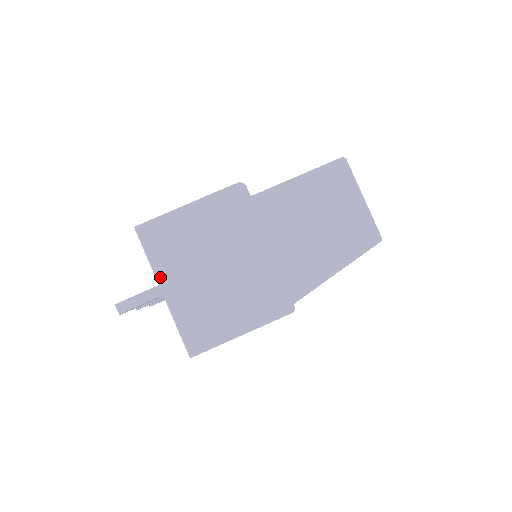
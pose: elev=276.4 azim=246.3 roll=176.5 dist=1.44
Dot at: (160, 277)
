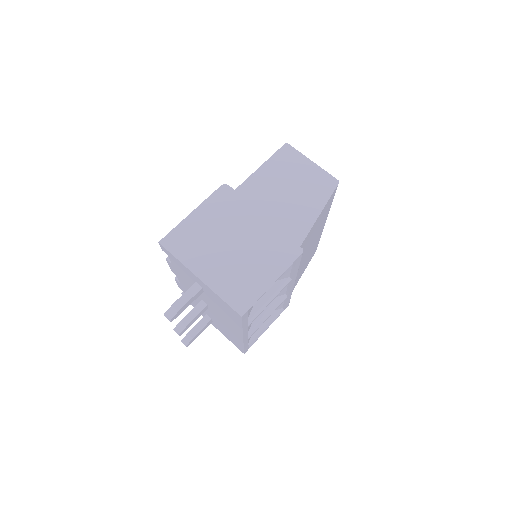
Dot at: (193, 268)
